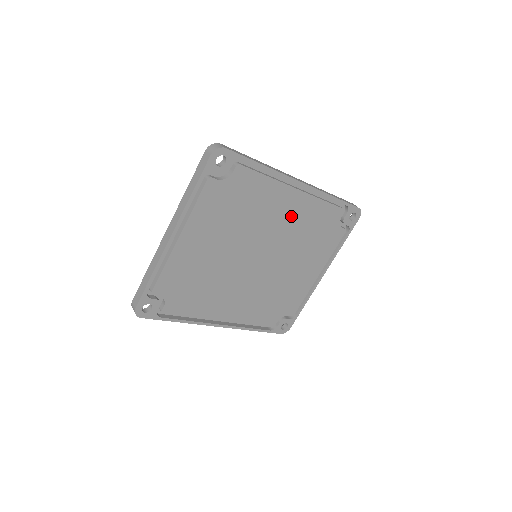
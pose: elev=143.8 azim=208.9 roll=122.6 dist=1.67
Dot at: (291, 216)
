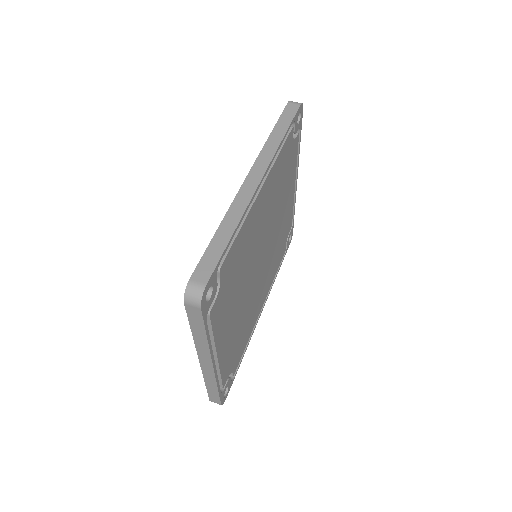
Dot at: (266, 205)
